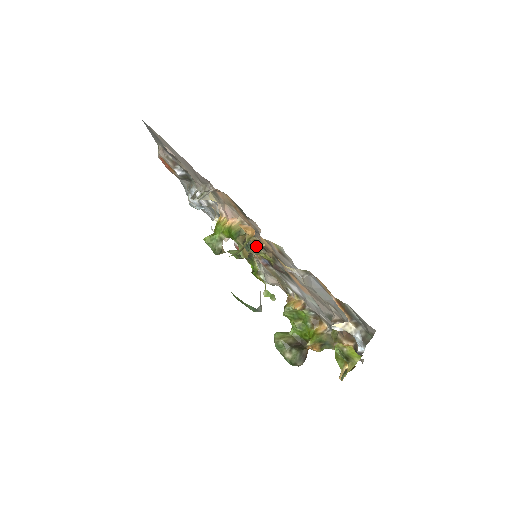
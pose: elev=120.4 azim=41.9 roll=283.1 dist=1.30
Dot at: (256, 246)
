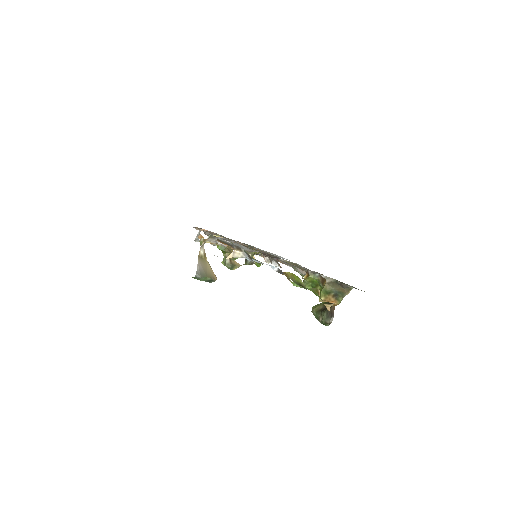
Dot at: occluded
